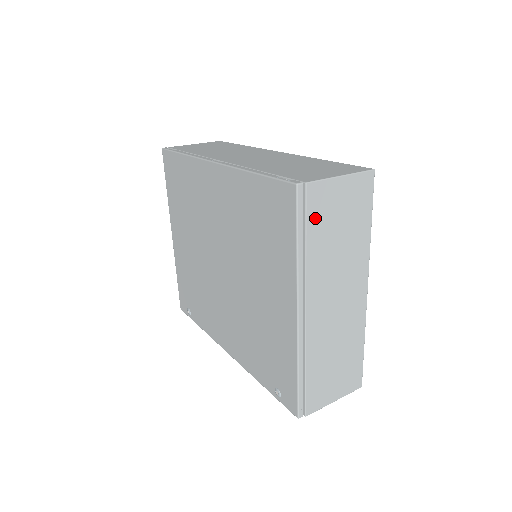
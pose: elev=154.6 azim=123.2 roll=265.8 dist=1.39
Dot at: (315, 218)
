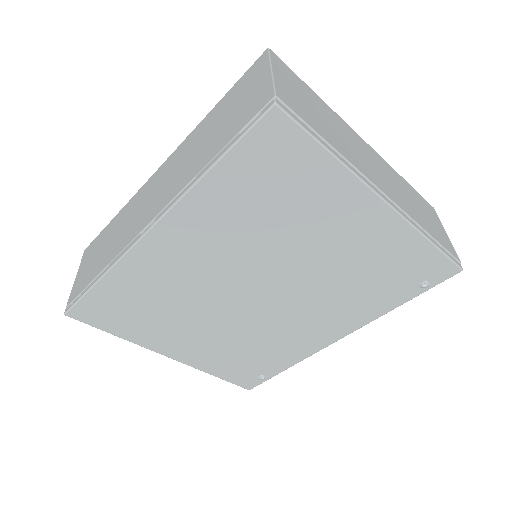
Dot at: (307, 119)
